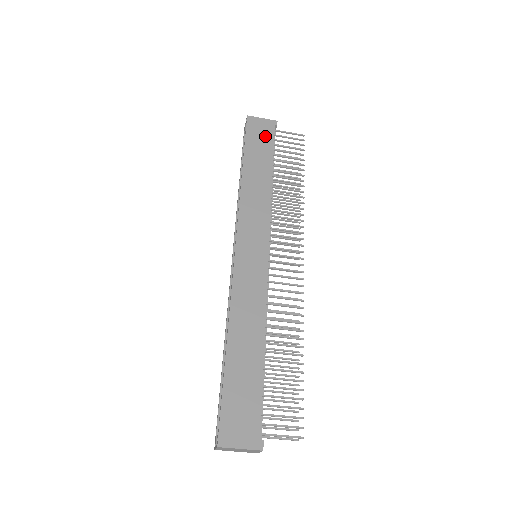
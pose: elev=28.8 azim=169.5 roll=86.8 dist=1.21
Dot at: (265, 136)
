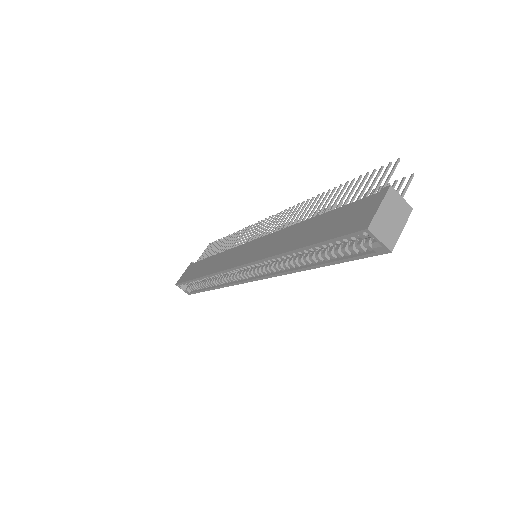
Dot at: (192, 268)
